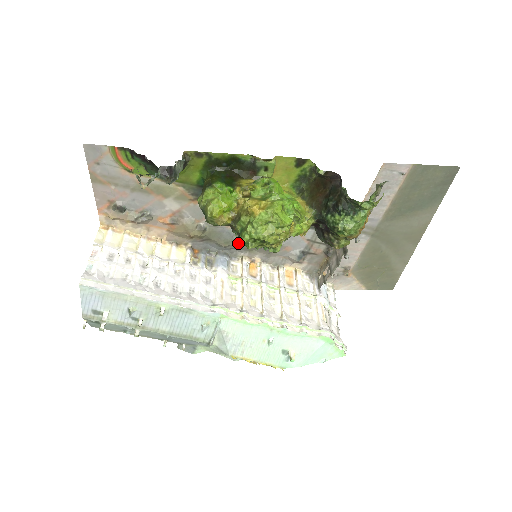
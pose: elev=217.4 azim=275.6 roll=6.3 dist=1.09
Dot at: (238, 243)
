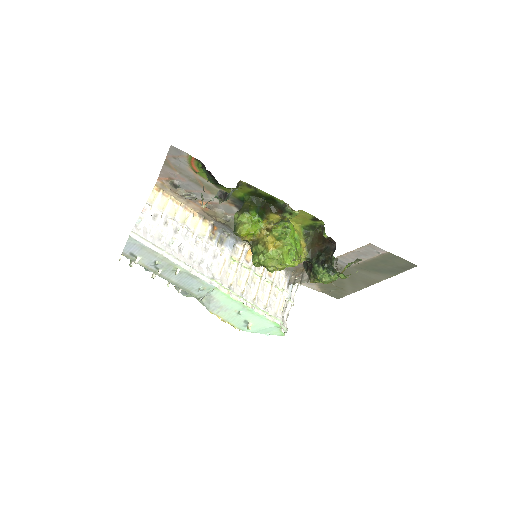
Dot at: occluded
